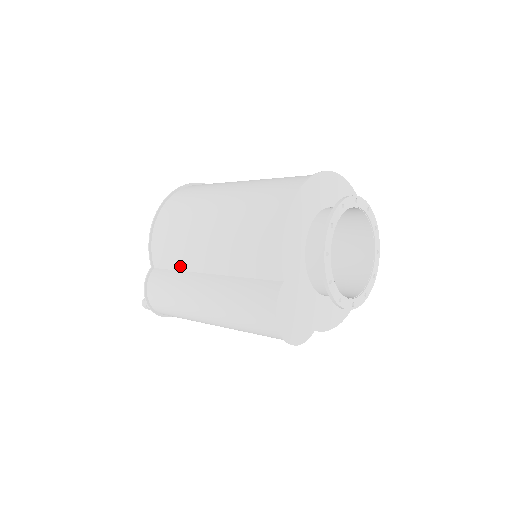
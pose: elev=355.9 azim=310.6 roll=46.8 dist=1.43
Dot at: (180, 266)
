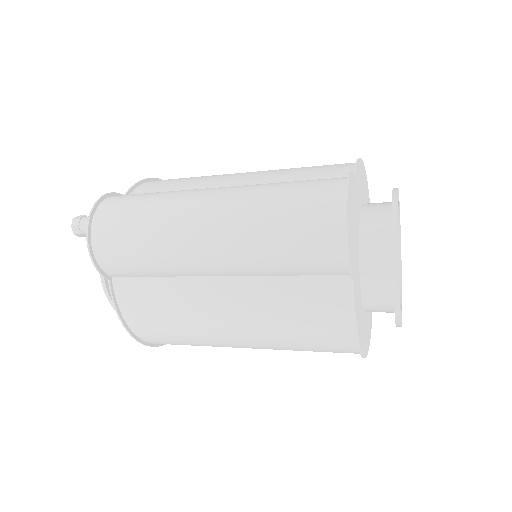
Dot at: occluded
